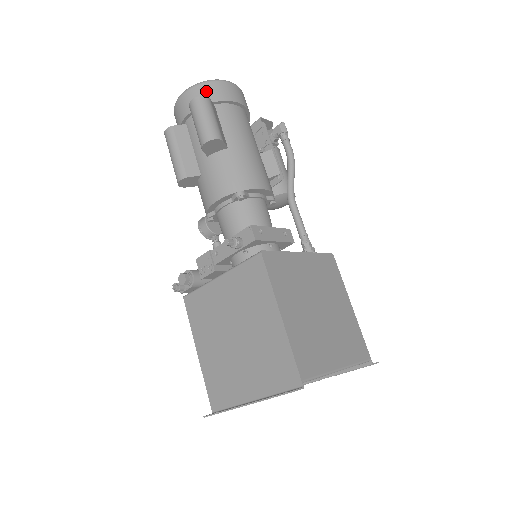
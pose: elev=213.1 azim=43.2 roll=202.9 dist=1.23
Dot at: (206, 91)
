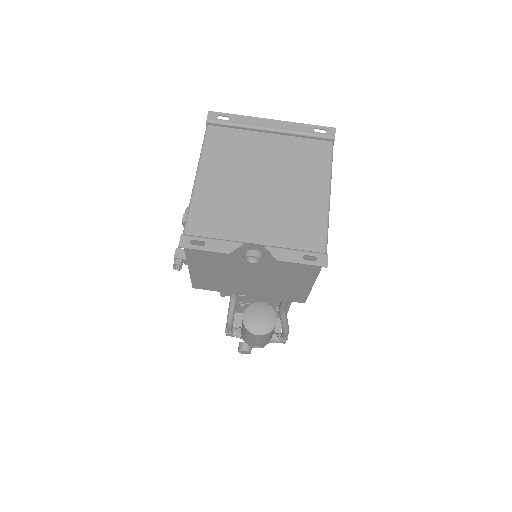
Dot at: occluded
